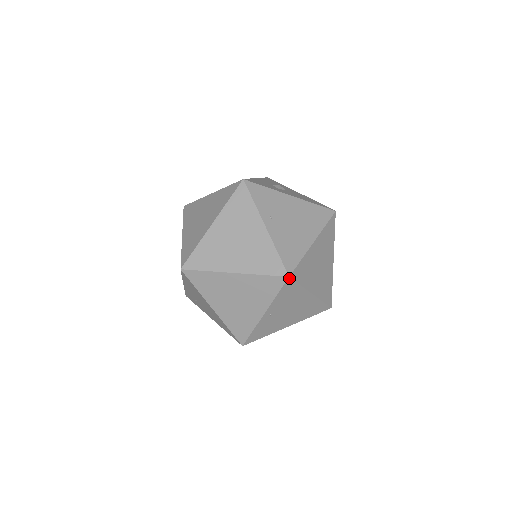
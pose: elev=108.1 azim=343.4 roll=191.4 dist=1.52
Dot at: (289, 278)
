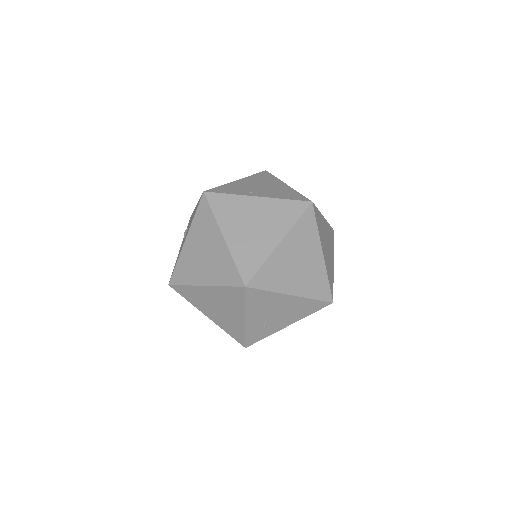
Dot at: (313, 204)
